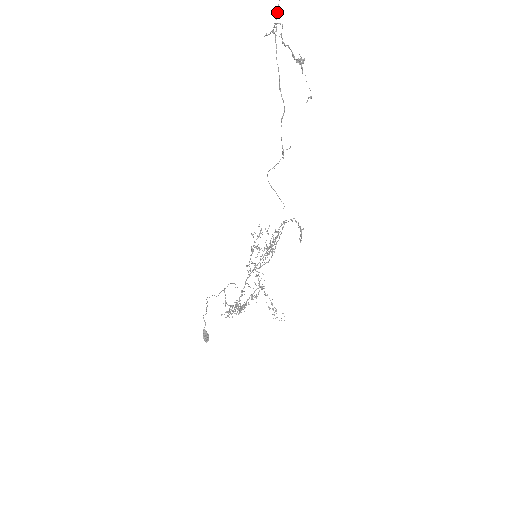
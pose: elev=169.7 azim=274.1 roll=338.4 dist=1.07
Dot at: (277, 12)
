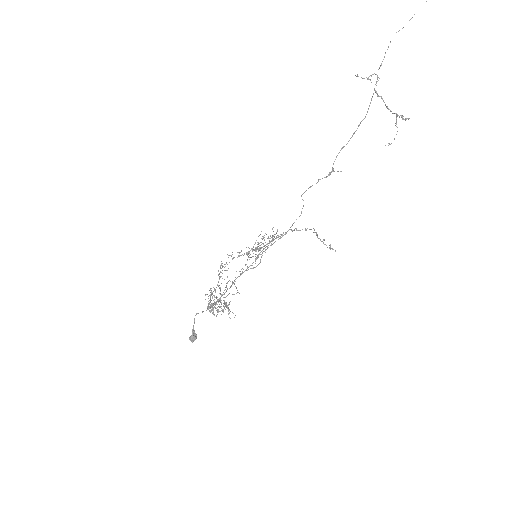
Dot at: occluded
